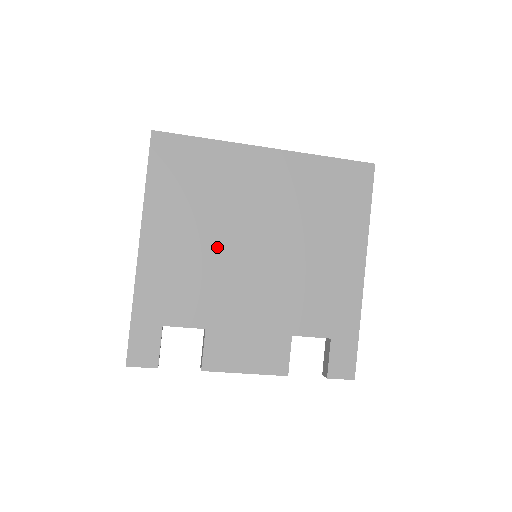
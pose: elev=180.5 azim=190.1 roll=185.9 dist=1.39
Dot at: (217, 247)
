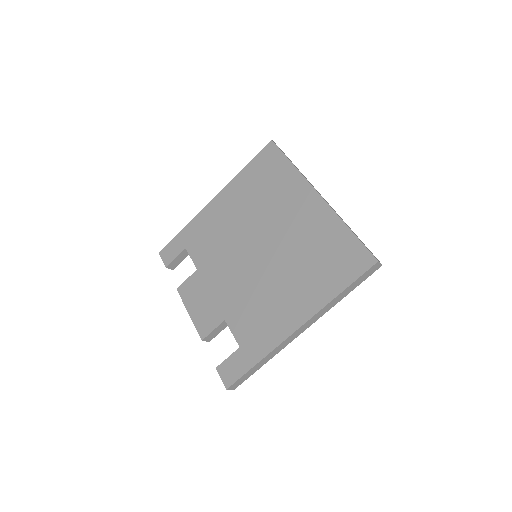
Dot at: (241, 230)
